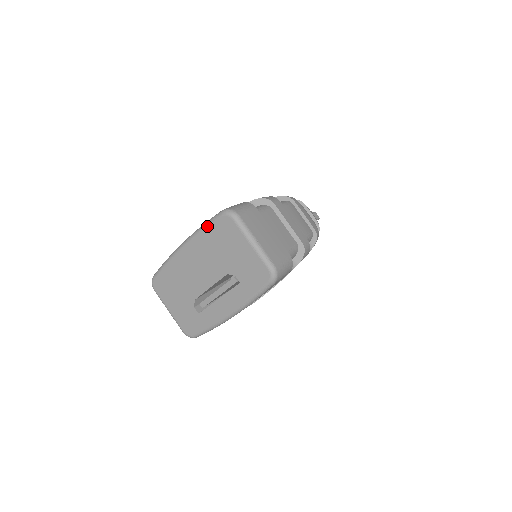
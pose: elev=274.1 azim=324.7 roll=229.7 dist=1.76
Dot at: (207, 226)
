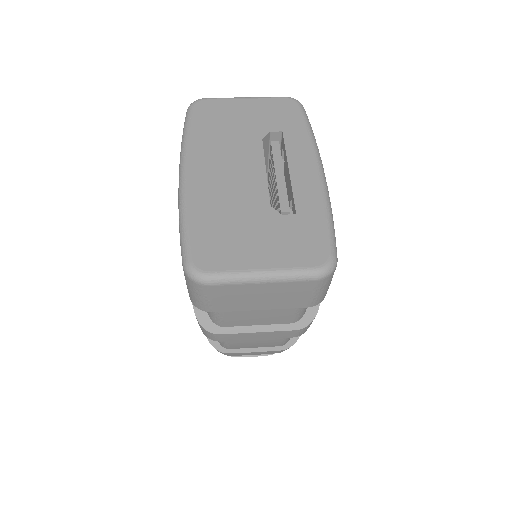
Dot at: (189, 127)
